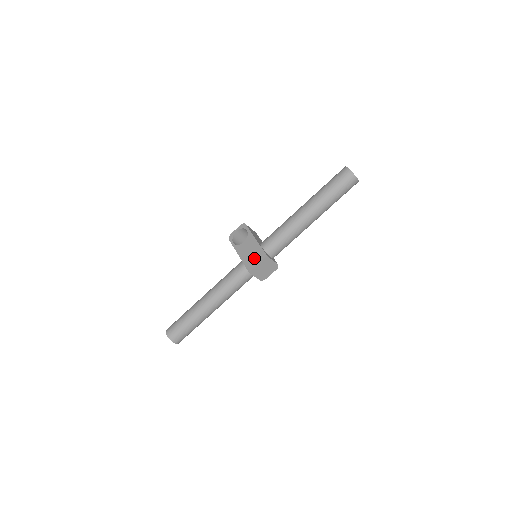
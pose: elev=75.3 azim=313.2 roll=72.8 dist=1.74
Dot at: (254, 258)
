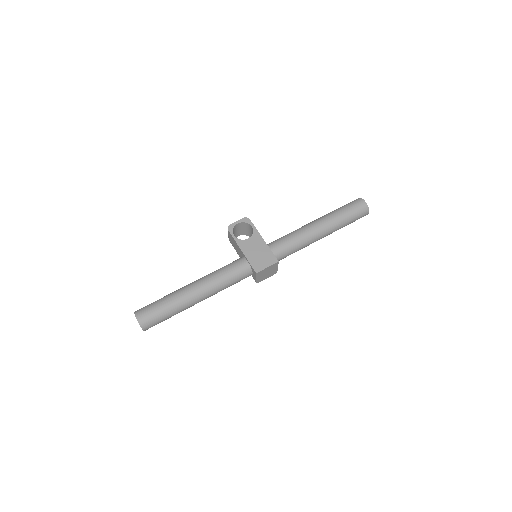
Dot at: (263, 259)
